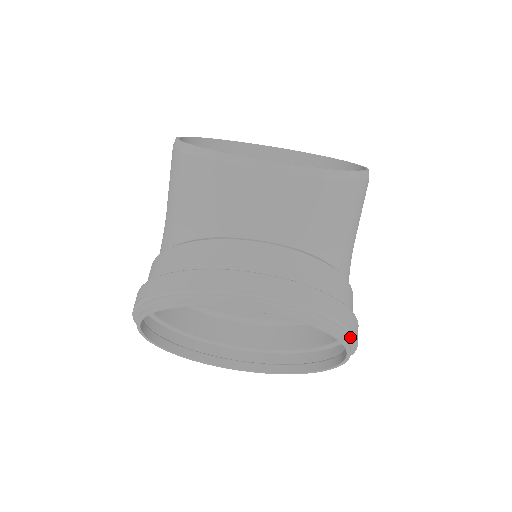
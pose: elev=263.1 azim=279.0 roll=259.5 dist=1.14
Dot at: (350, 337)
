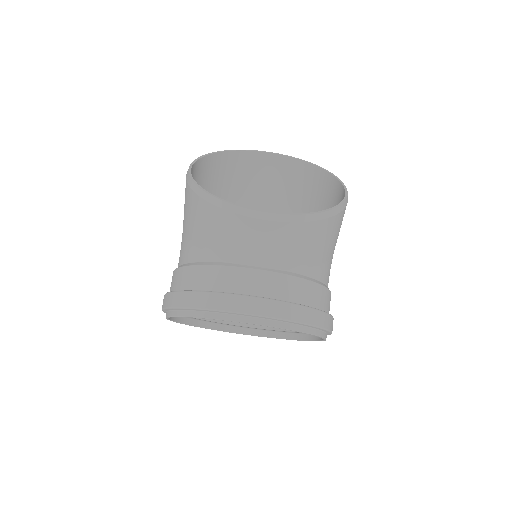
Dot at: (325, 331)
